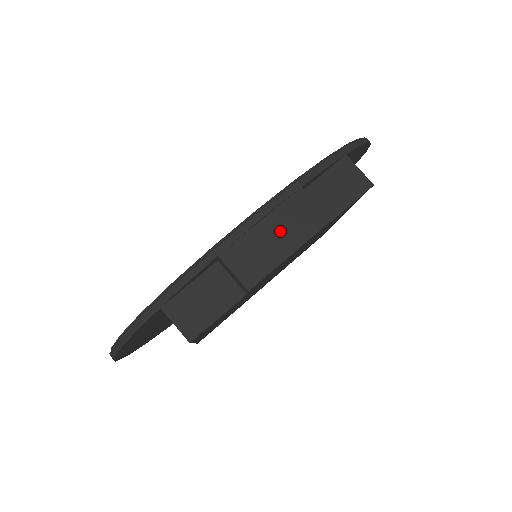
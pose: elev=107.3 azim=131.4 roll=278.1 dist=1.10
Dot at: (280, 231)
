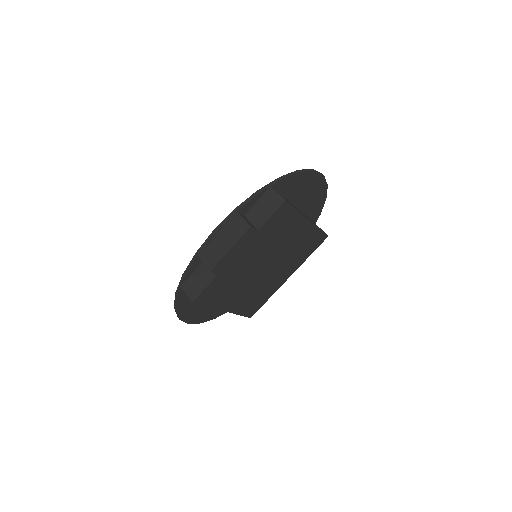
Dot at: (225, 237)
